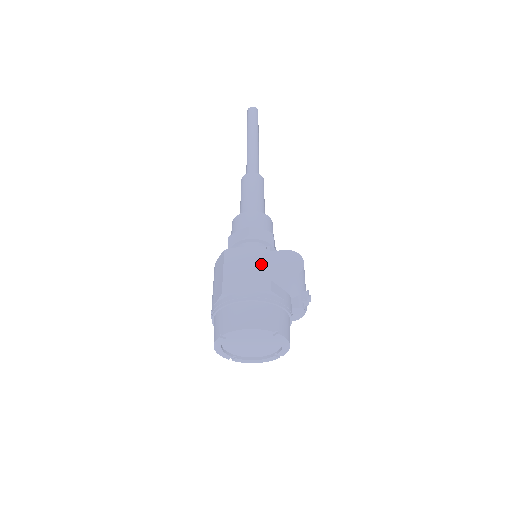
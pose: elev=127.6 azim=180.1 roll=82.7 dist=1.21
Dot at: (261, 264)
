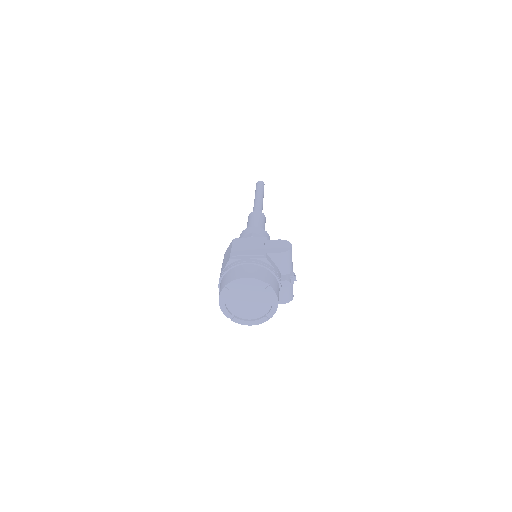
Dot at: (260, 245)
